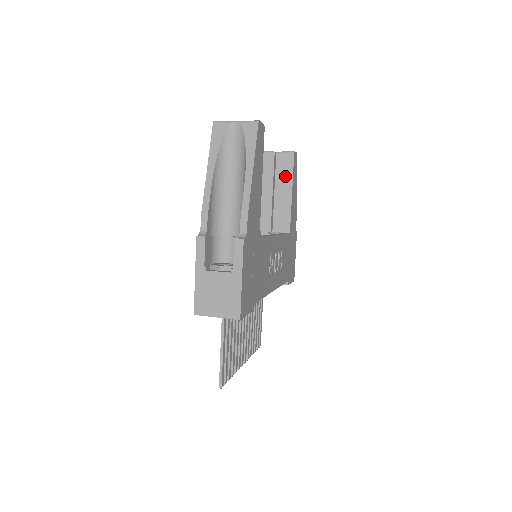
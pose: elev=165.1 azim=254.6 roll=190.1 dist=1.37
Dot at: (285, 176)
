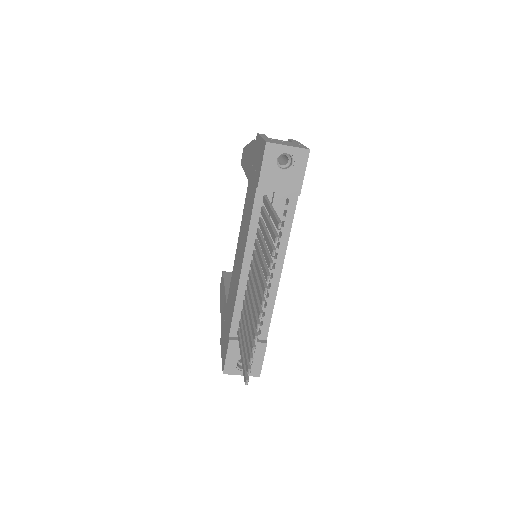
Dot at: occluded
